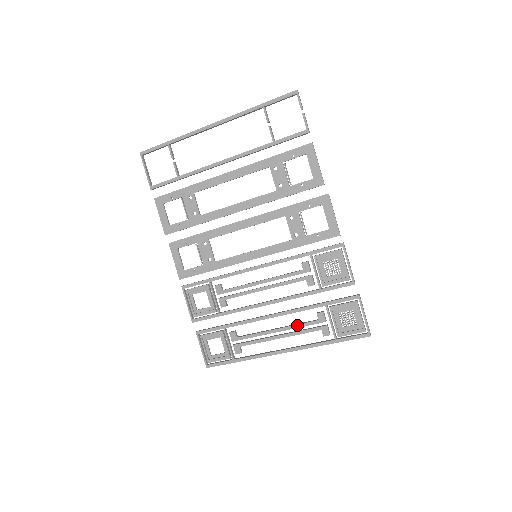
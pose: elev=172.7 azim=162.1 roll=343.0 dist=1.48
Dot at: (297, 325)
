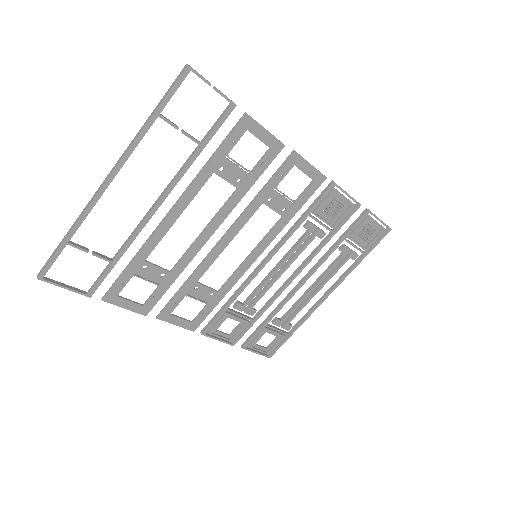
Dot at: (328, 272)
